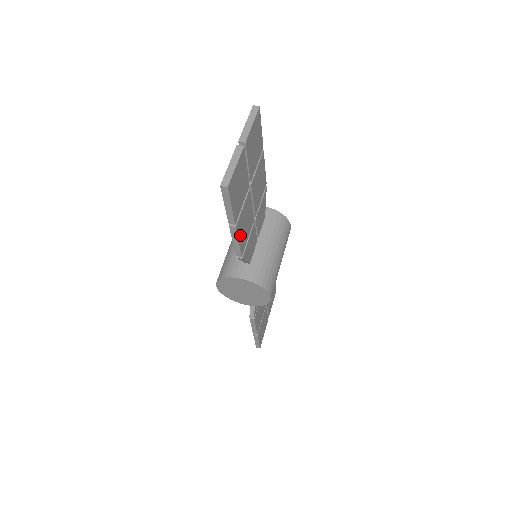
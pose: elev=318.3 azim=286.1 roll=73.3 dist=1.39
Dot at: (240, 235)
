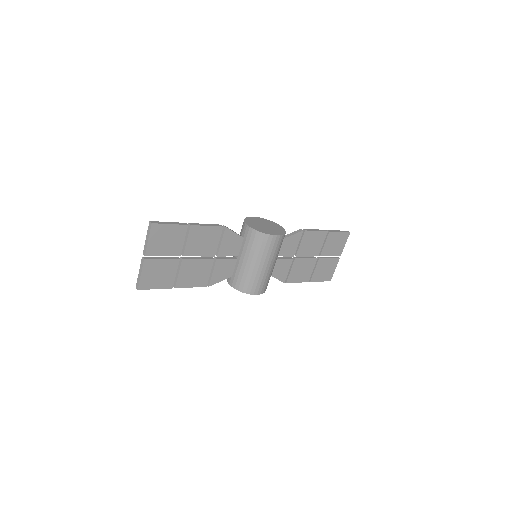
Dot at: (190, 283)
